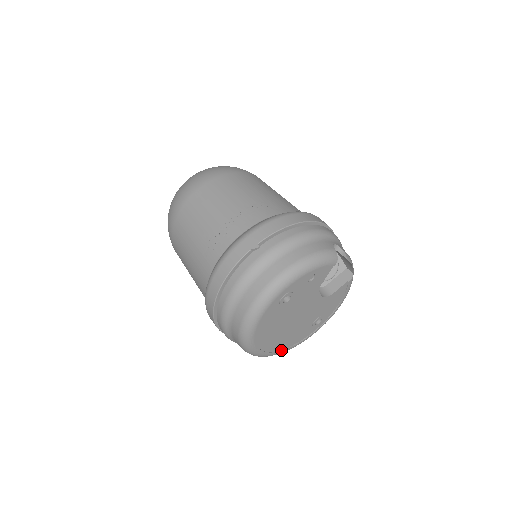
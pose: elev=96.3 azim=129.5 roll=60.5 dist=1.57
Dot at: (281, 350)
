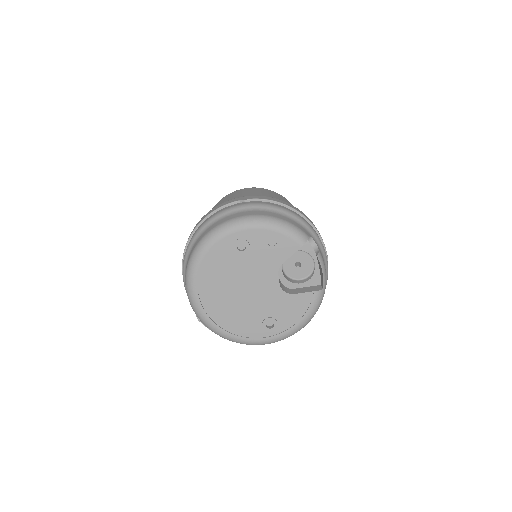
Dot at: (220, 327)
